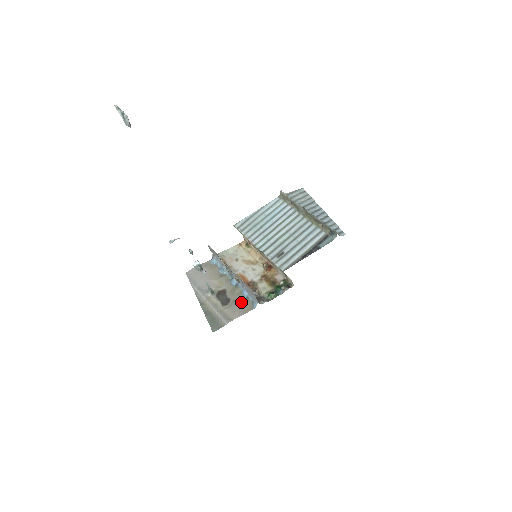
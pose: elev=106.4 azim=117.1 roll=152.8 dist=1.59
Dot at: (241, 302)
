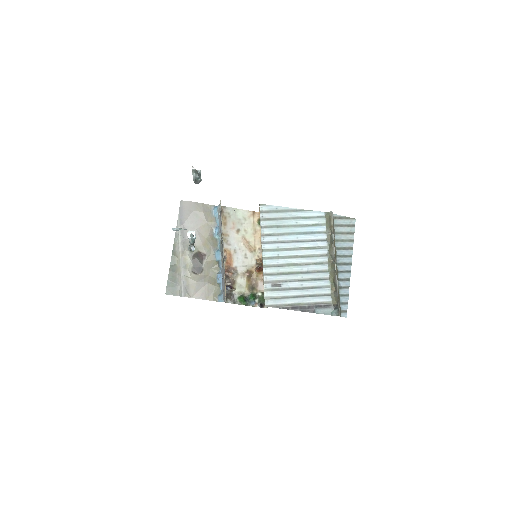
Dot at: (210, 285)
